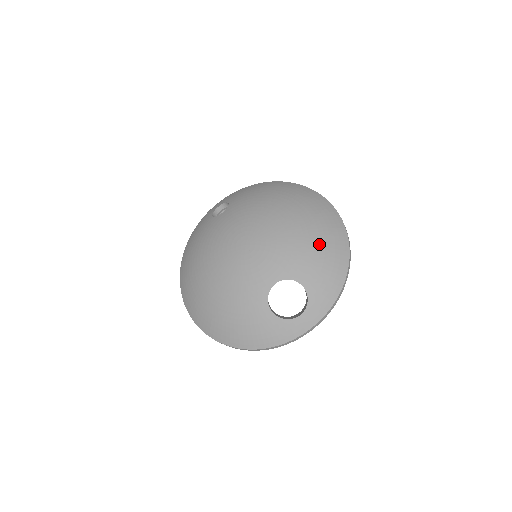
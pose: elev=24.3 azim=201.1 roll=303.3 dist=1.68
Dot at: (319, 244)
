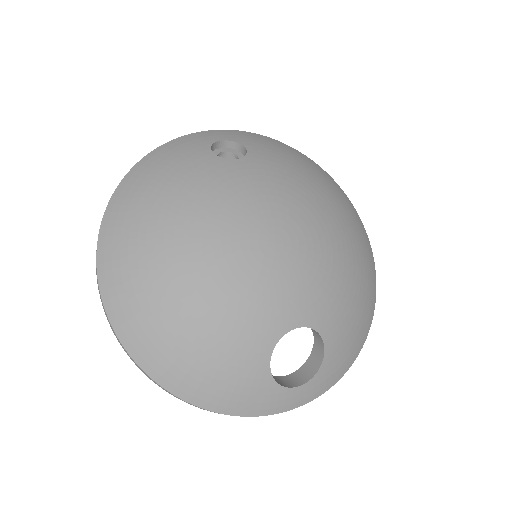
Dot at: (359, 293)
